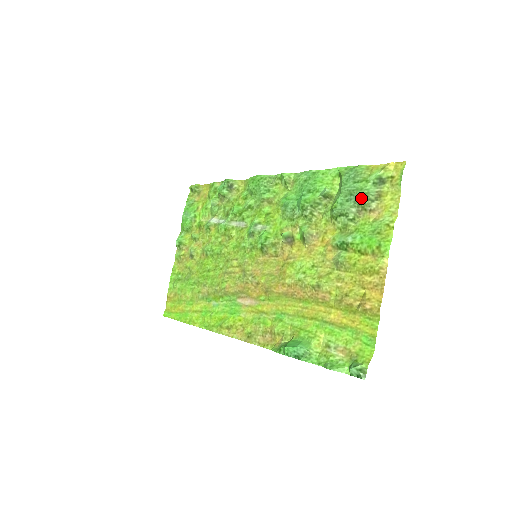
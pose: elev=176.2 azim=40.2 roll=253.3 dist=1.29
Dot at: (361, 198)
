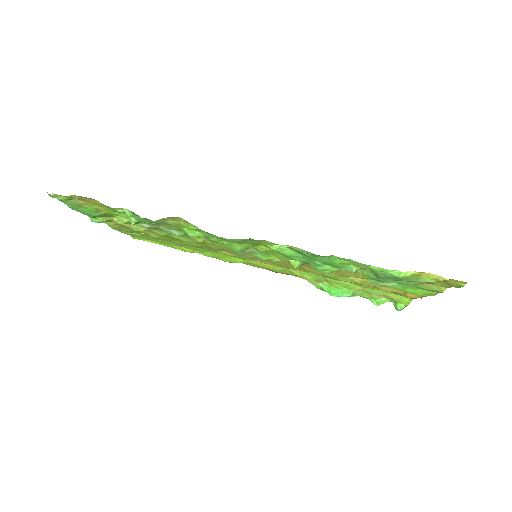
Dot at: occluded
